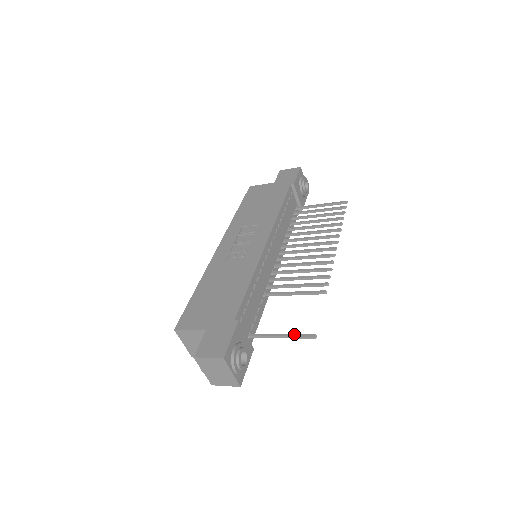
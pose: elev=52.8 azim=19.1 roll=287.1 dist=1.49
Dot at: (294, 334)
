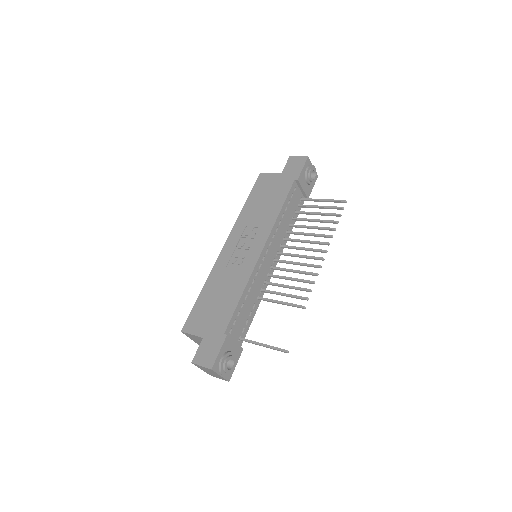
Dot at: (272, 346)
